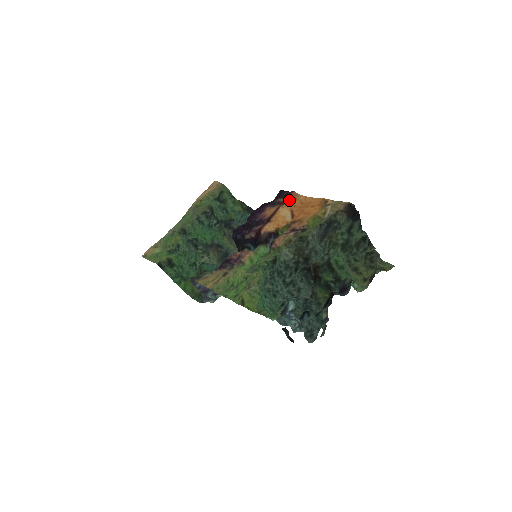
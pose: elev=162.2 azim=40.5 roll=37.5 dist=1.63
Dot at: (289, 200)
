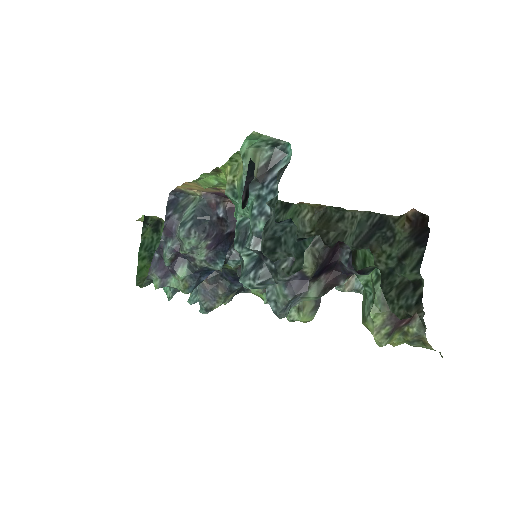
Dot at: occluded
